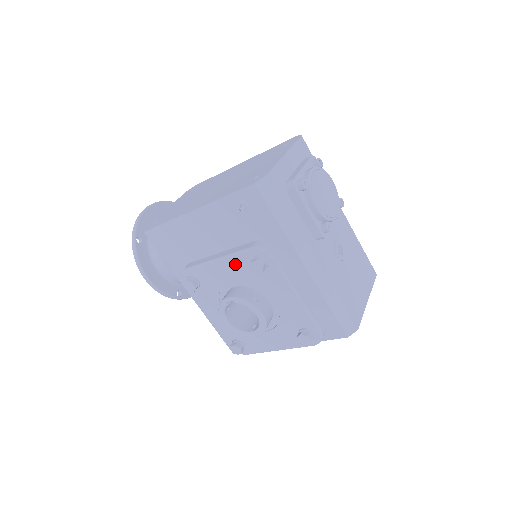
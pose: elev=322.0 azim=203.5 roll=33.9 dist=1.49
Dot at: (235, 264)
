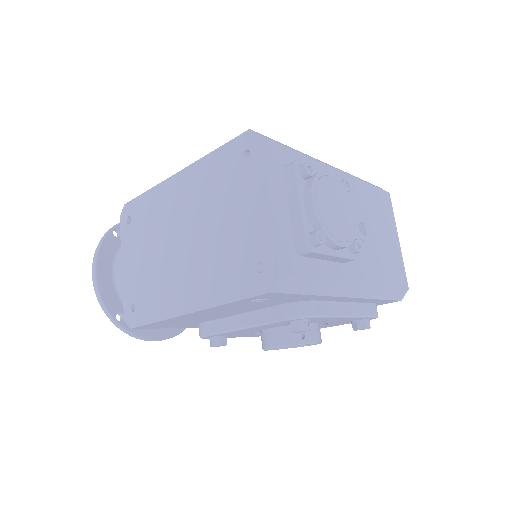
Dot at: (267, 326)
